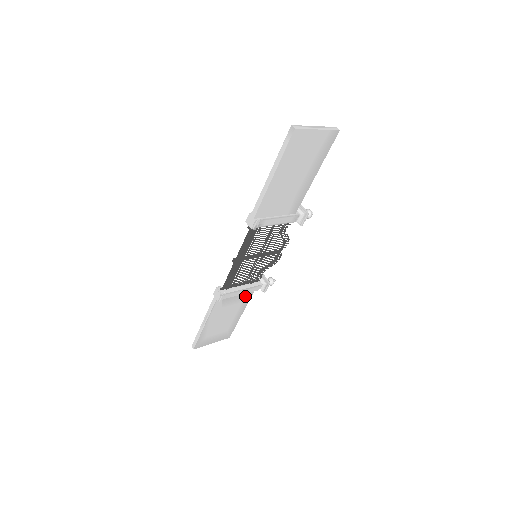
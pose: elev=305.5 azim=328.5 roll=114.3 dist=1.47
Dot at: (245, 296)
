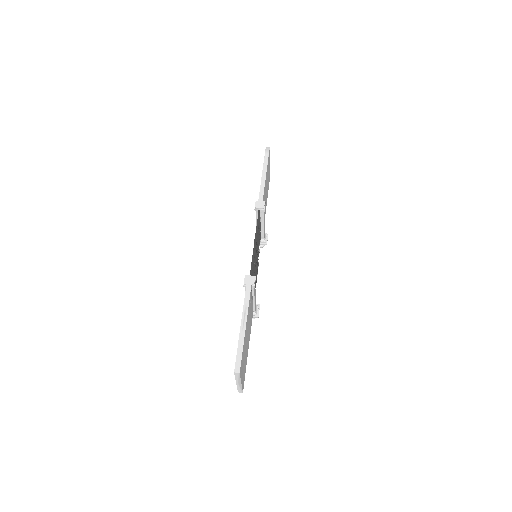
Dot at: (252, 312)
